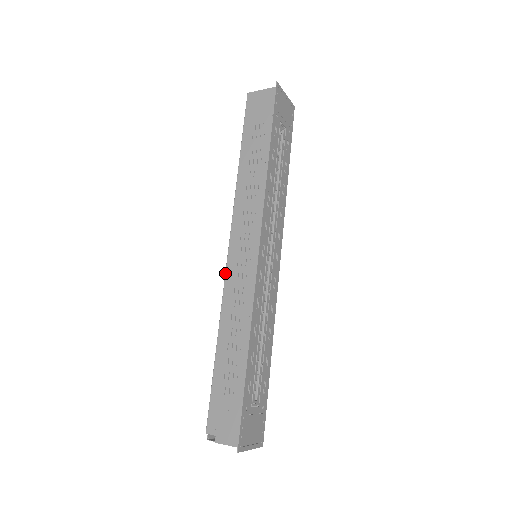
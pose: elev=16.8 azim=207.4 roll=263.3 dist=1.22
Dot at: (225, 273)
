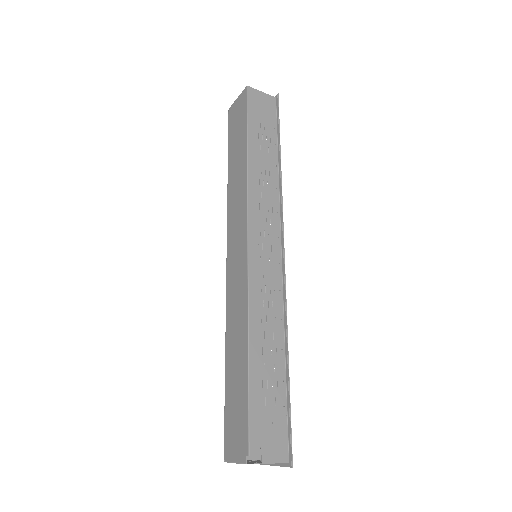
Dot at: (248, 268)
